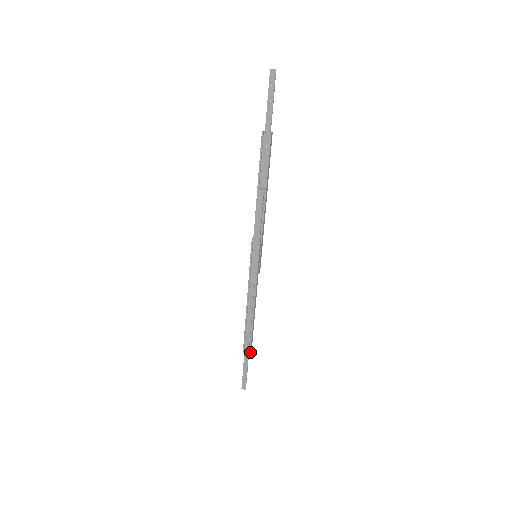
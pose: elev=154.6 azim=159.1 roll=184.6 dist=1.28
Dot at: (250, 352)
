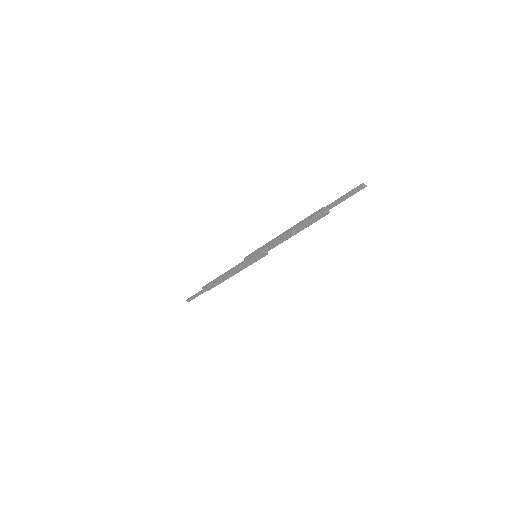
Dot at: occluded
